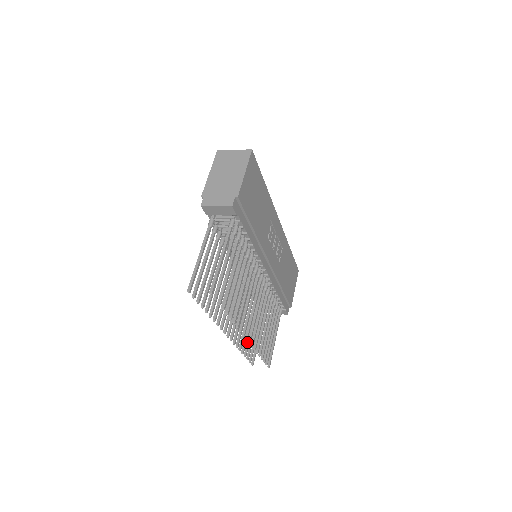
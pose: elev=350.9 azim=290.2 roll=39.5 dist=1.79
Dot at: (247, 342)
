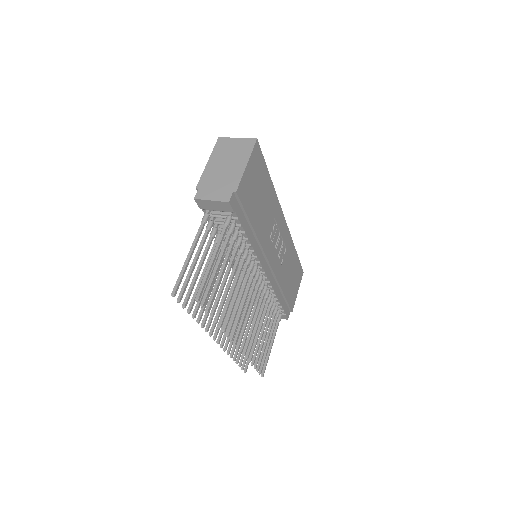
Dot at: occluded
